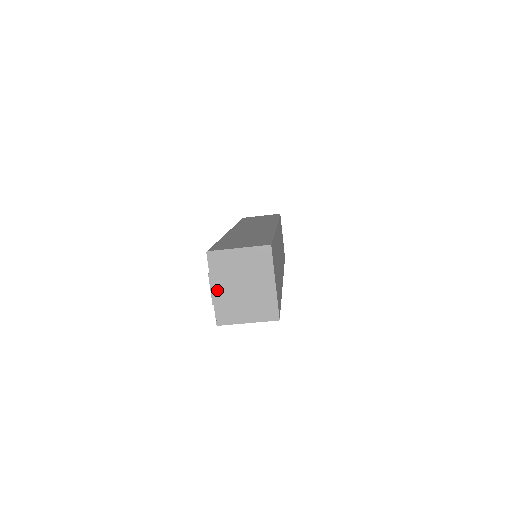
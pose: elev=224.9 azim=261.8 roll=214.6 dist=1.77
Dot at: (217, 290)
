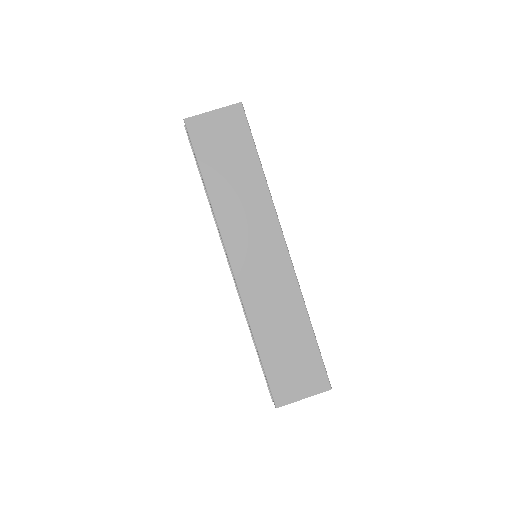
Dot at: occluded
